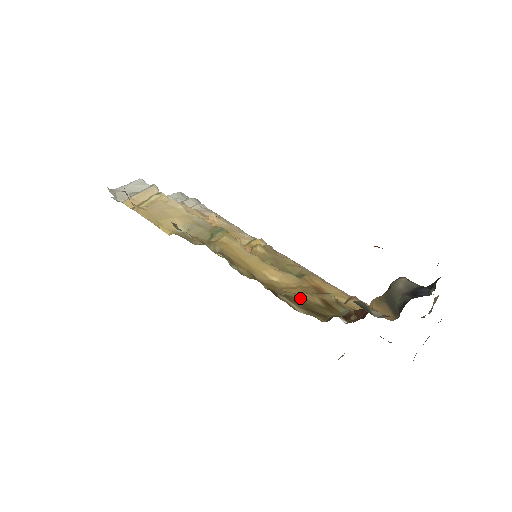
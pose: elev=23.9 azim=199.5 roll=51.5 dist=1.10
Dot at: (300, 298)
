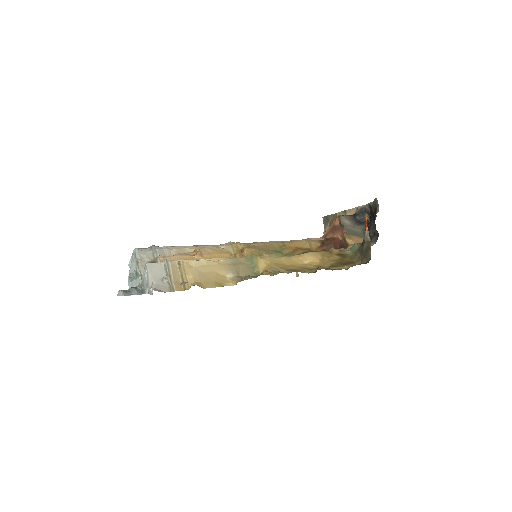
Dot at: (334, 262)
